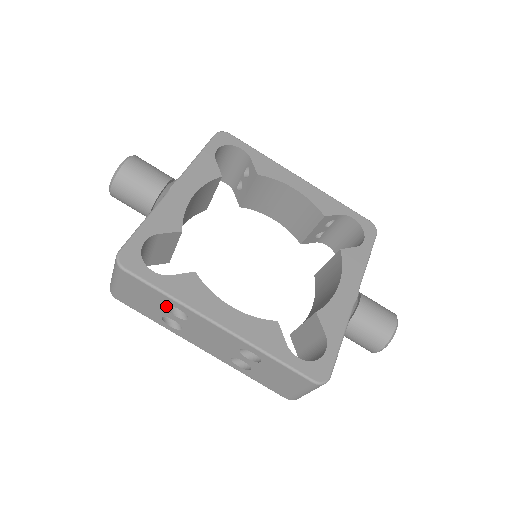
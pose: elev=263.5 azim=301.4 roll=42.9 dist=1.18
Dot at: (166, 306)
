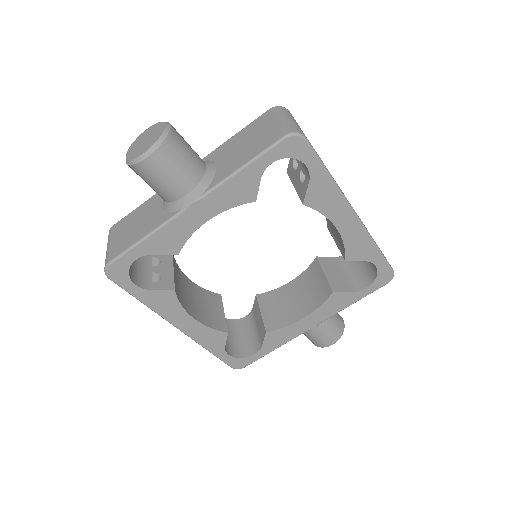
Dot at: occluded
